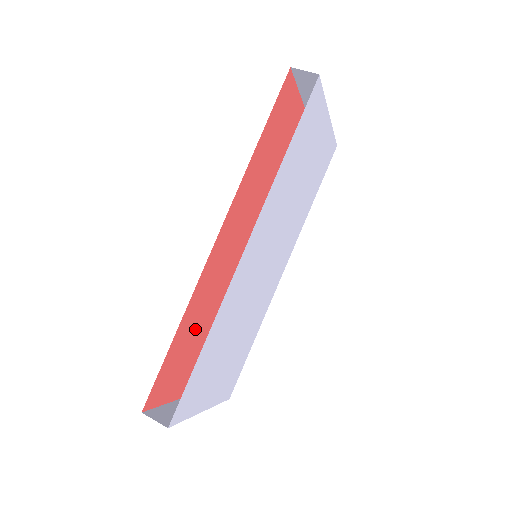
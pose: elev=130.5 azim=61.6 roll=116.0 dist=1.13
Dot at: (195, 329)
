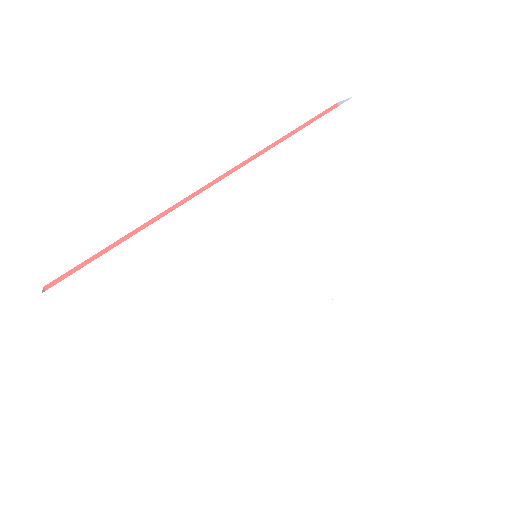
Dot at: occluded
